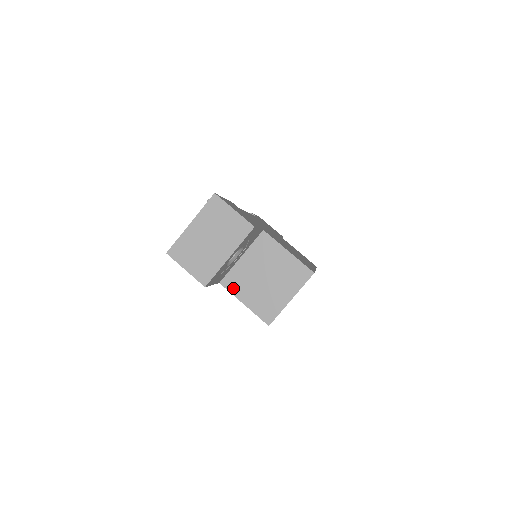
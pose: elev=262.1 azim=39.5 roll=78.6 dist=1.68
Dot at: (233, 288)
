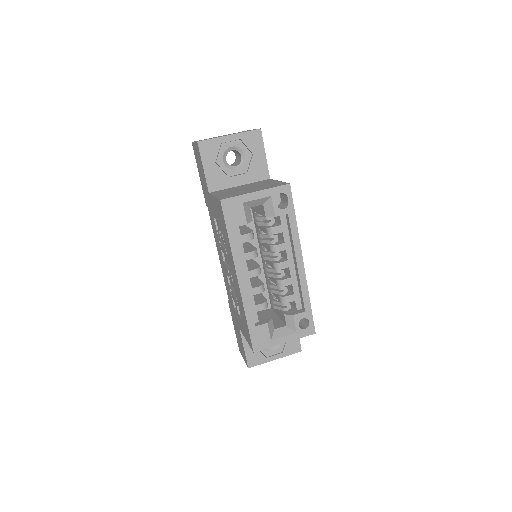
Dot at: (216, 193)
